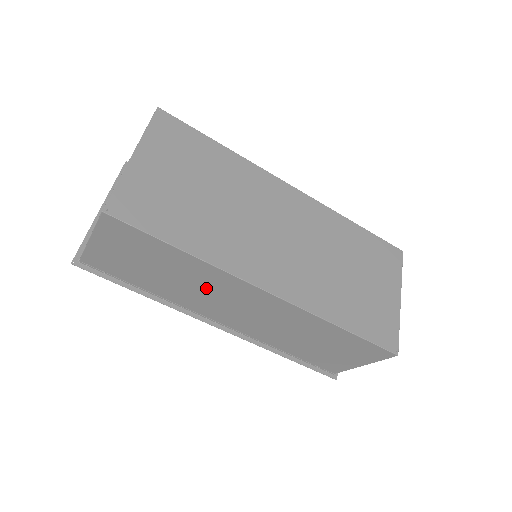
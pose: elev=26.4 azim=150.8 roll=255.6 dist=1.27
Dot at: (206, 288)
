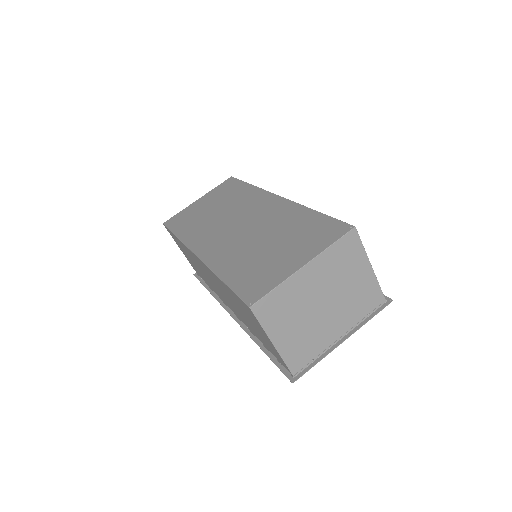
Dot at: (201, 269)
